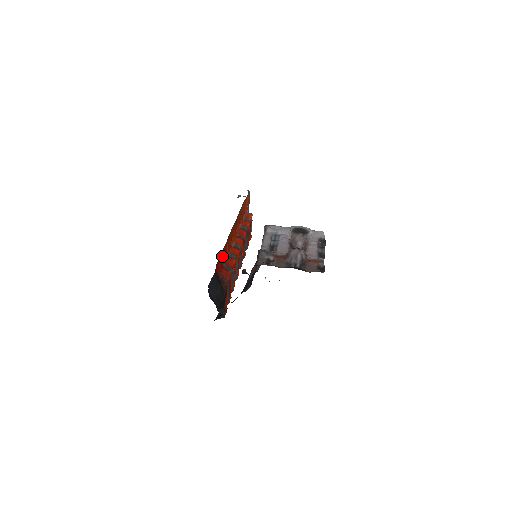
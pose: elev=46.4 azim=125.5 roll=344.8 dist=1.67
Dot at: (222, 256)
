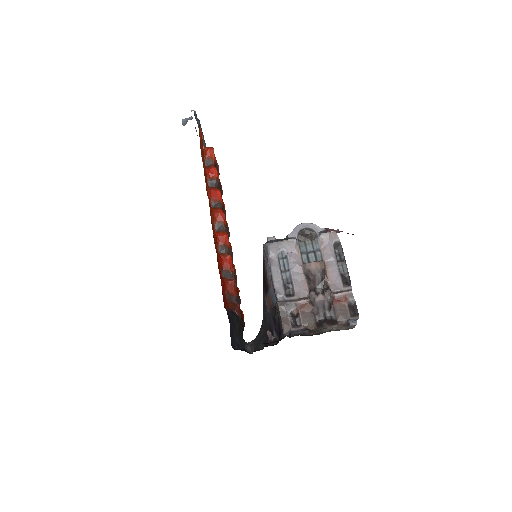
Dot at: (220, 275)
